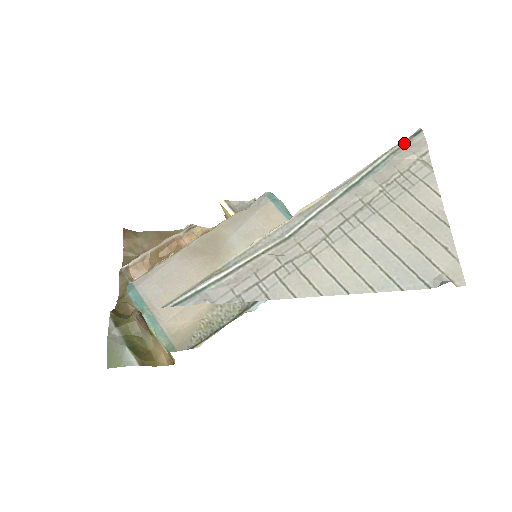
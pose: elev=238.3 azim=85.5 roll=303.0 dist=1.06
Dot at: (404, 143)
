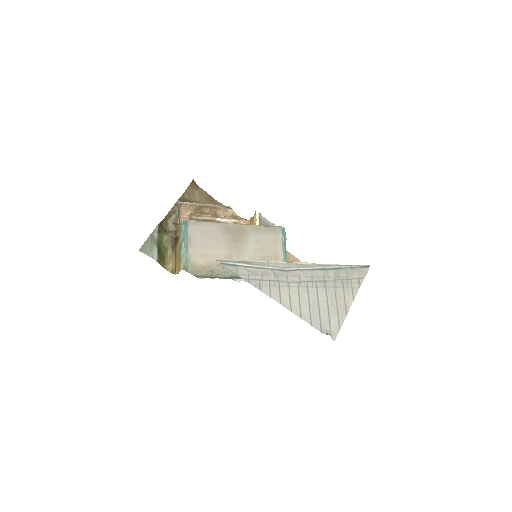
Dot at: (358, 267)
